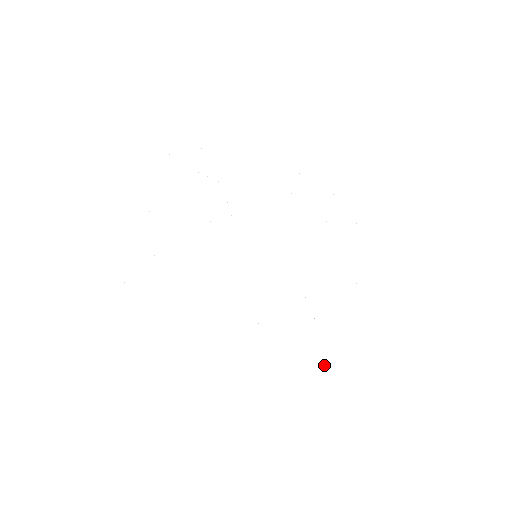
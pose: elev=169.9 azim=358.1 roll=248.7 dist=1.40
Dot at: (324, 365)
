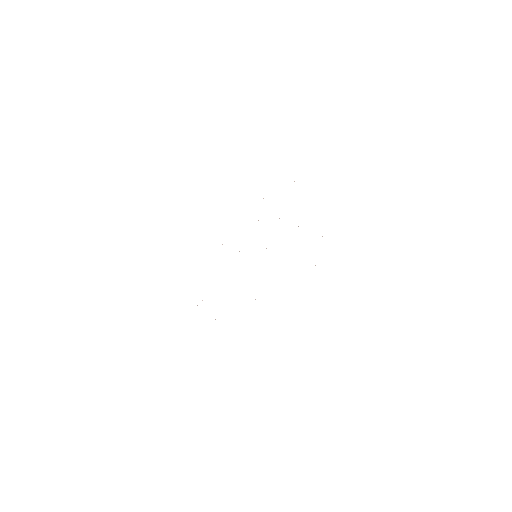
Dot at: occluded
